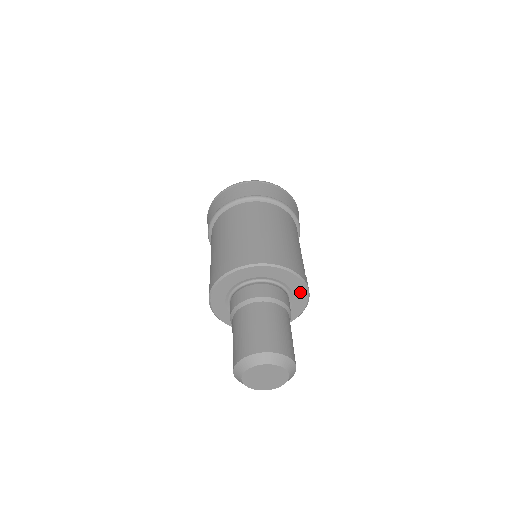
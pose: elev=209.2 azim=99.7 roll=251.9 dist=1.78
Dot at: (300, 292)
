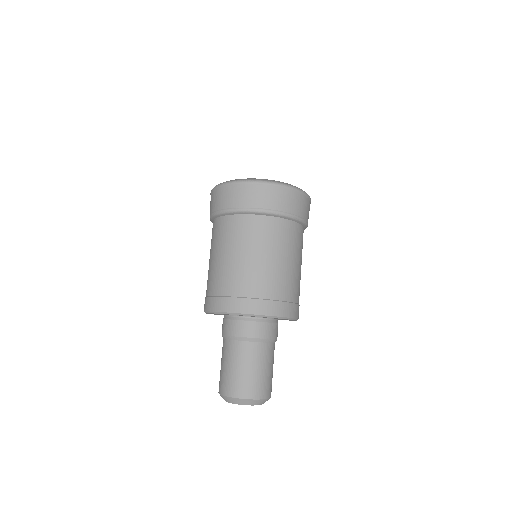
Dot at: occluded
